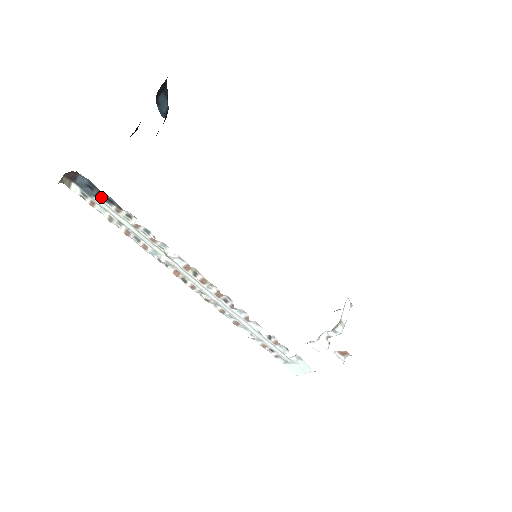
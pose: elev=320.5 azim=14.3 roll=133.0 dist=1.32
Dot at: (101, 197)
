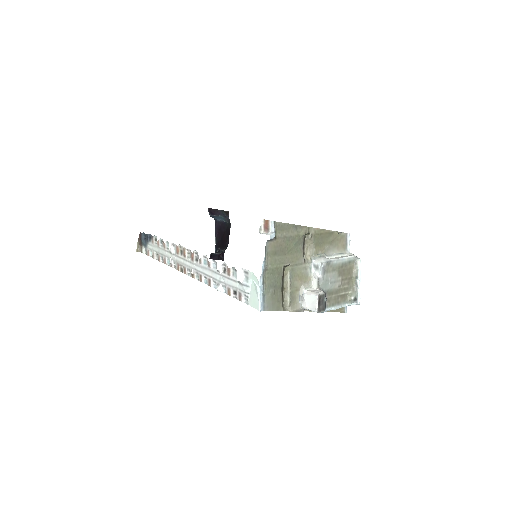
Dot at: (148, 240)
